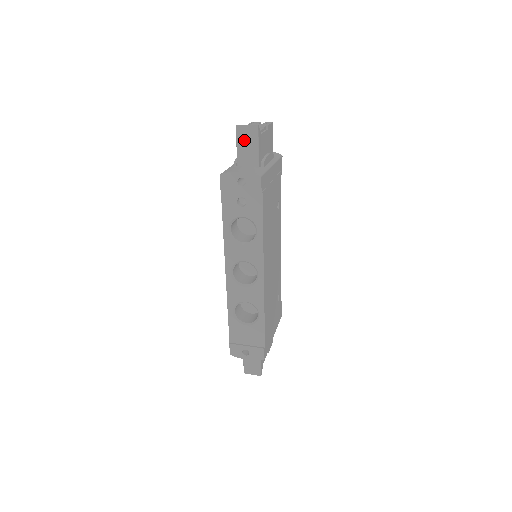
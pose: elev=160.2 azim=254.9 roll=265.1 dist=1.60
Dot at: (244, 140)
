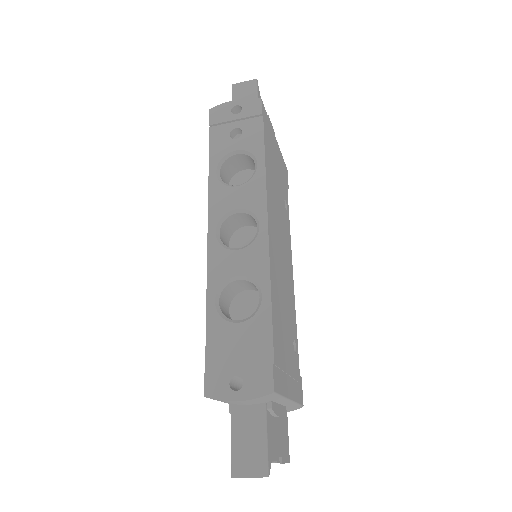
Dot at: (241, 95)
